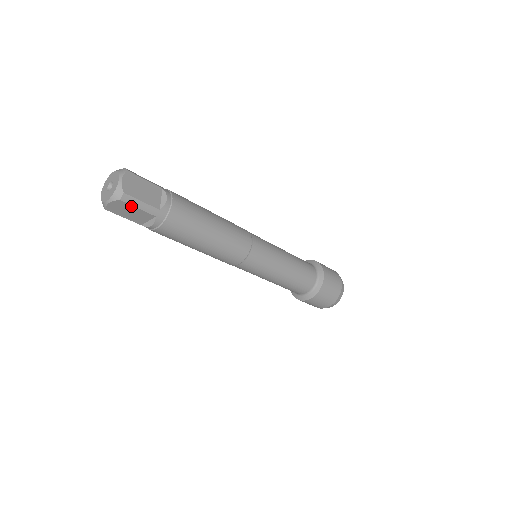
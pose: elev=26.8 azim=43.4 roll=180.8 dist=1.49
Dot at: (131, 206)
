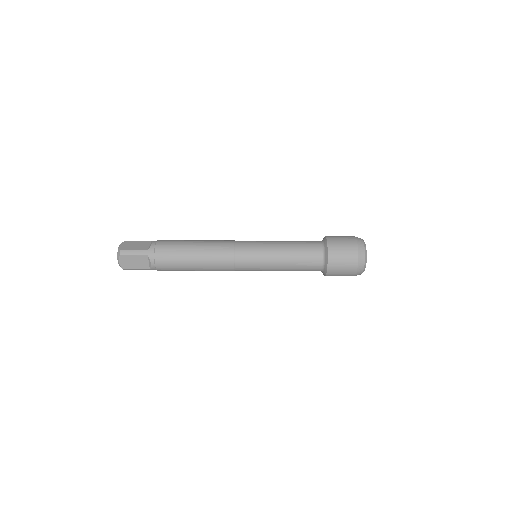
Dot at: occluded
